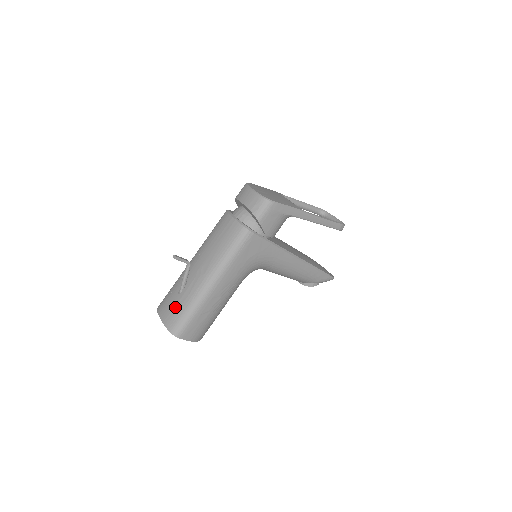
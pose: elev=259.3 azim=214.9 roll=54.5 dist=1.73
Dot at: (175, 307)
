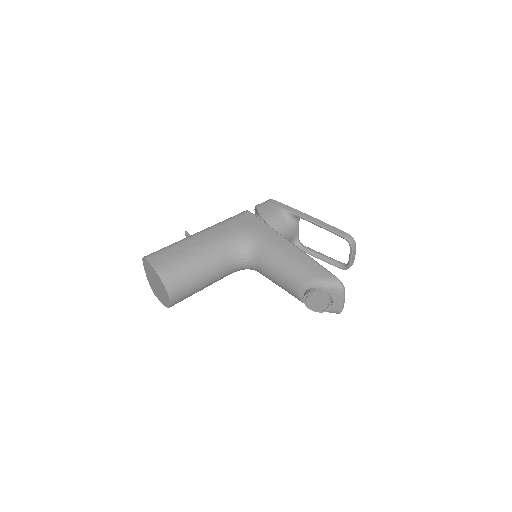
Dot at: occluded
